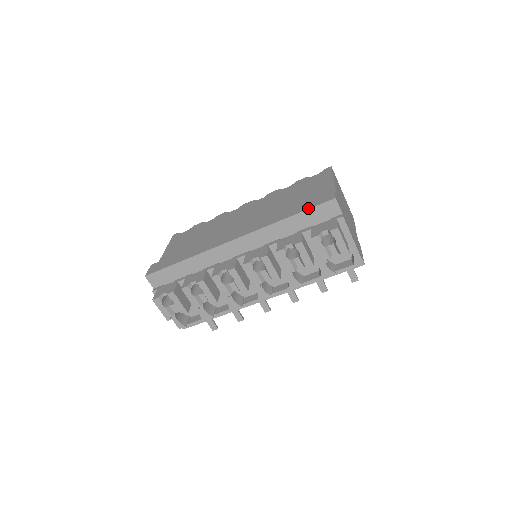
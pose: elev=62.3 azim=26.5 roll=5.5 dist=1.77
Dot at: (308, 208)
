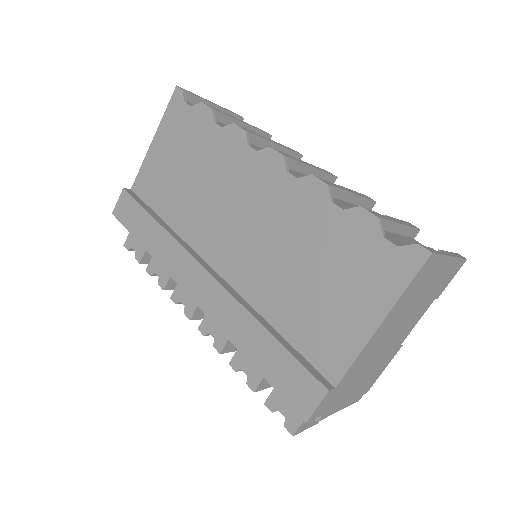
Dot at: (272, 384)
